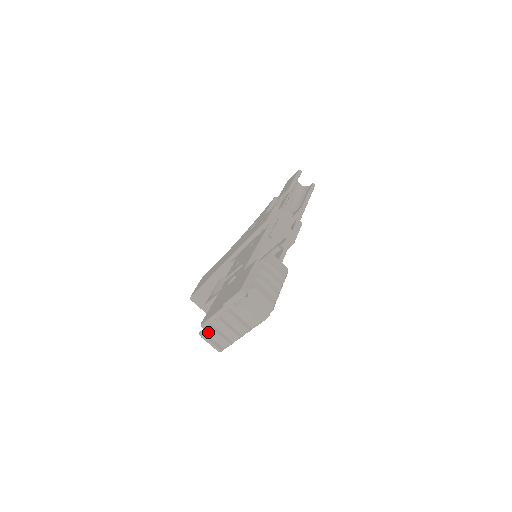
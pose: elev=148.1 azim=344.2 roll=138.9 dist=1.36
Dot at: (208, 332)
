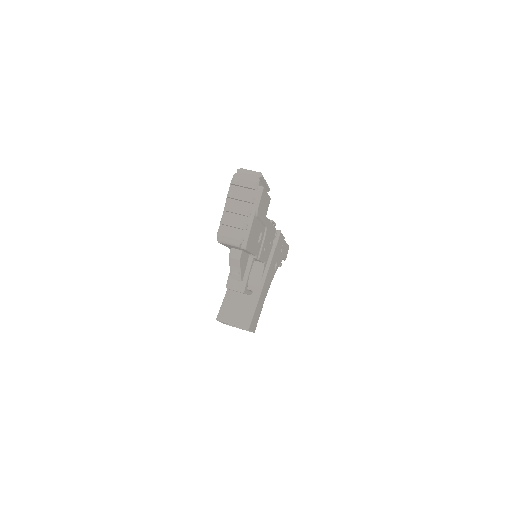
Dot at: (223, 229)
